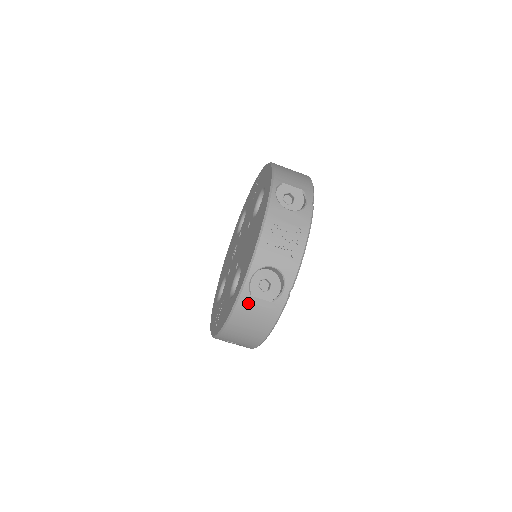
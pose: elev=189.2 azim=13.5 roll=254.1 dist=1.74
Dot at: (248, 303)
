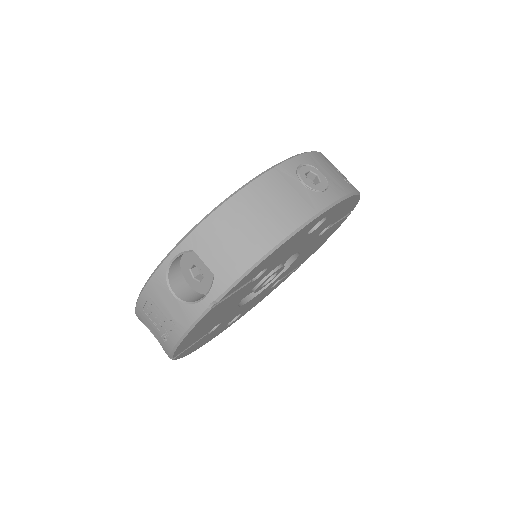
Dot at: occluded
